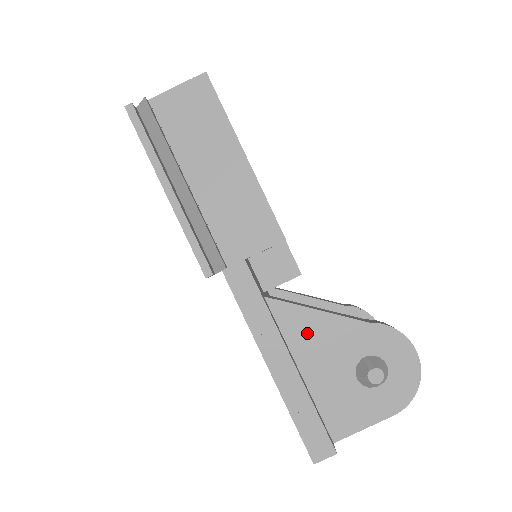
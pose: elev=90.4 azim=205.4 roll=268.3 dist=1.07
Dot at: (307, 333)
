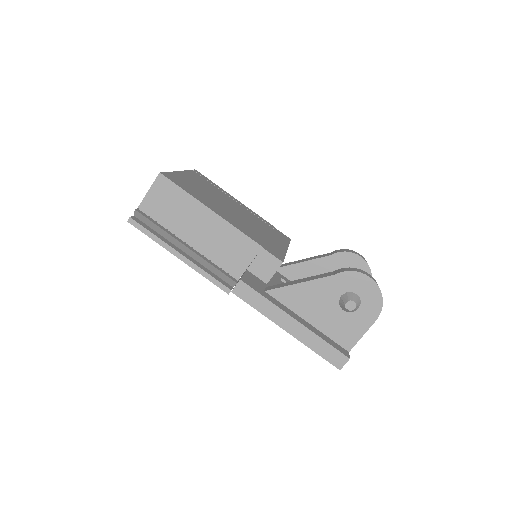
Dot at: (300, 299)
